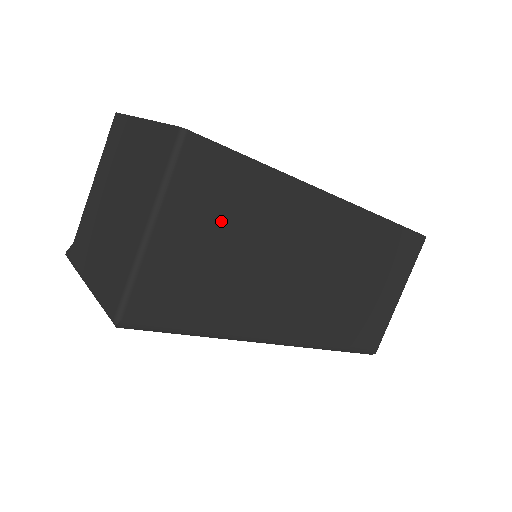
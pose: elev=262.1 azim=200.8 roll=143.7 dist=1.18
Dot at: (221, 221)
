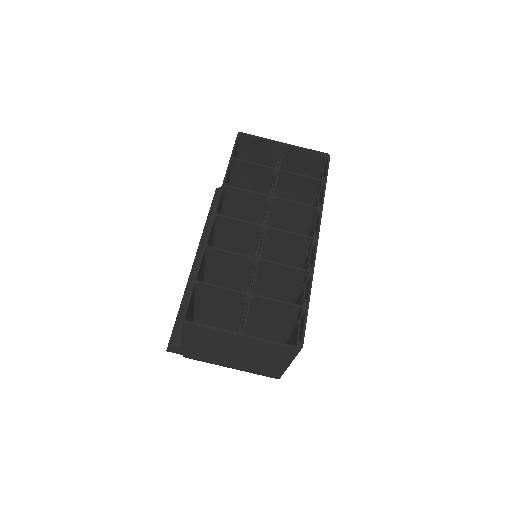
Dot at: occluded
